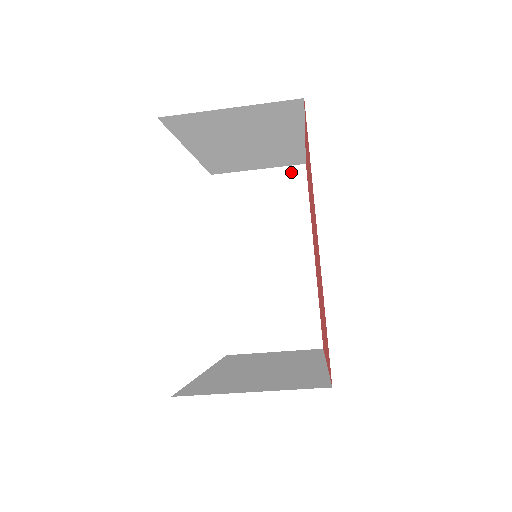
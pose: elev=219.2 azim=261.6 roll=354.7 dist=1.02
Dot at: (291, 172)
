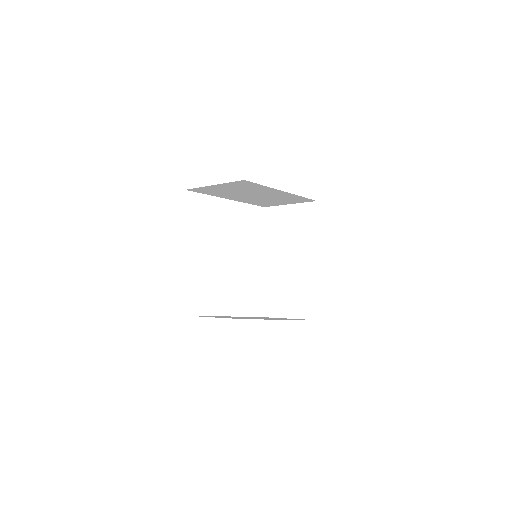
Dot at: (237, 183)
